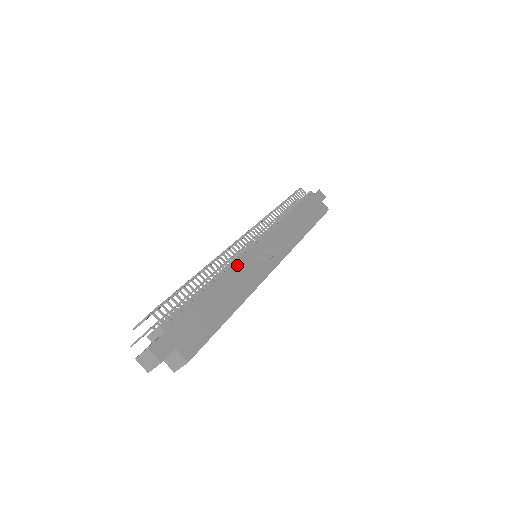
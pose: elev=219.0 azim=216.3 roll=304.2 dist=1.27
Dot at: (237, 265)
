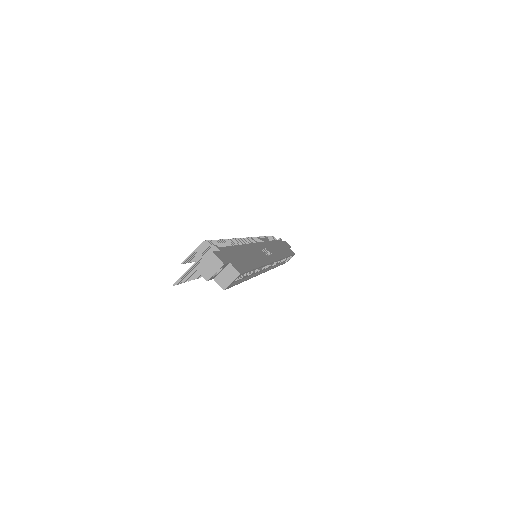
Dot at: (251, 246)
